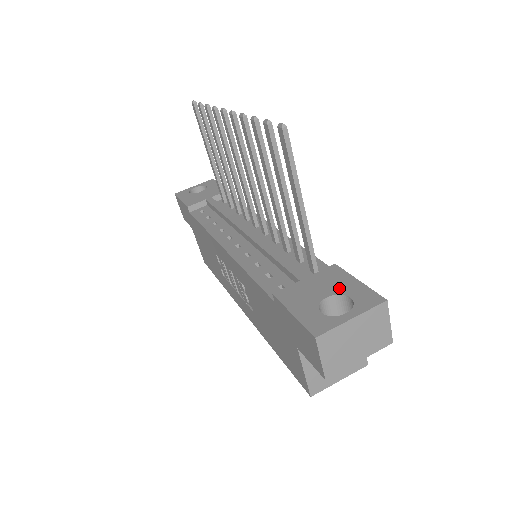
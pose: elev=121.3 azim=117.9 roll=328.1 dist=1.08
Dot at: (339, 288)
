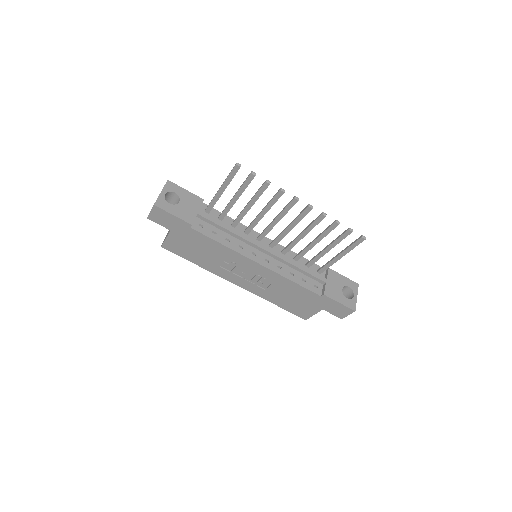
Dot at: (342, 283)
